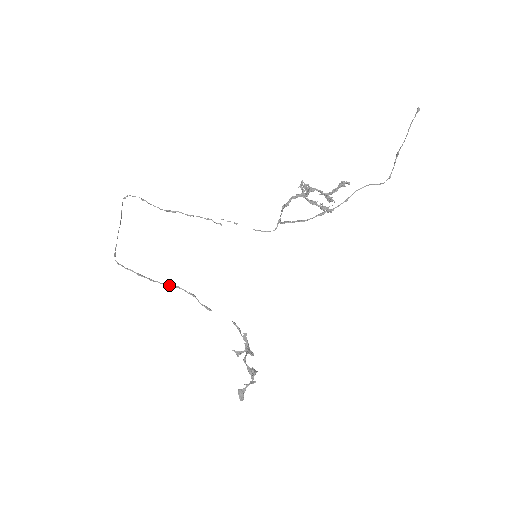
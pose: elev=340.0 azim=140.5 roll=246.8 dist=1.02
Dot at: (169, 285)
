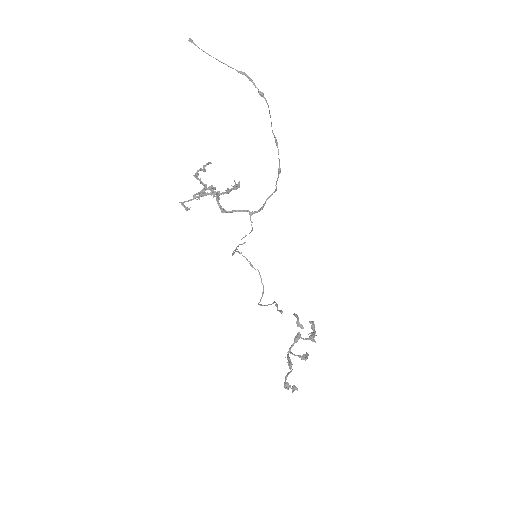
Dot at: (271, 304)
